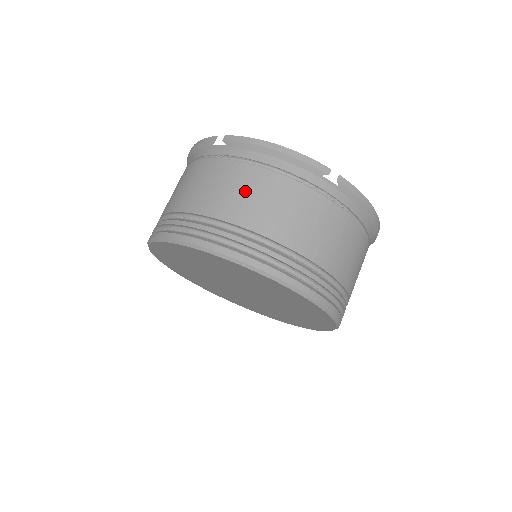
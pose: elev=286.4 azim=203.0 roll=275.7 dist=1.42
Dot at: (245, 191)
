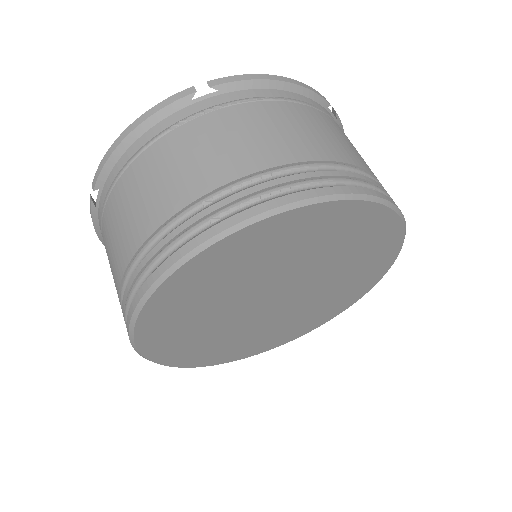
Dot at: (297, 126)
